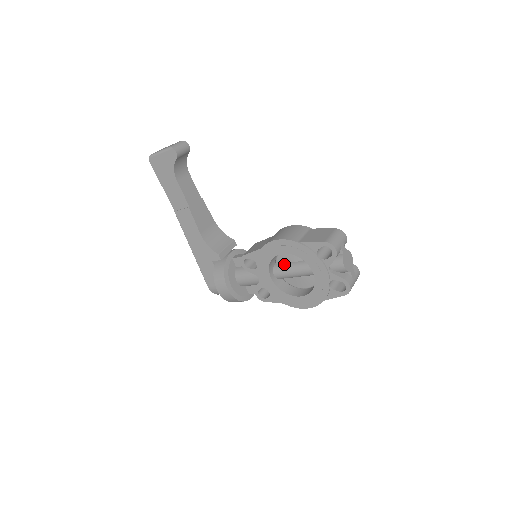
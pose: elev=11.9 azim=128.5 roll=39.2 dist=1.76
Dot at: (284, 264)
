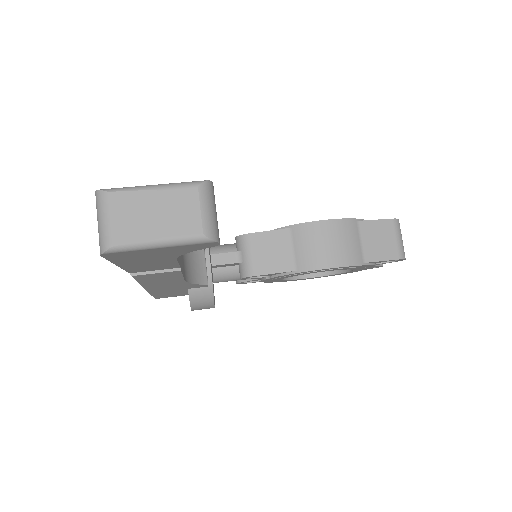
Dot at: occluded
